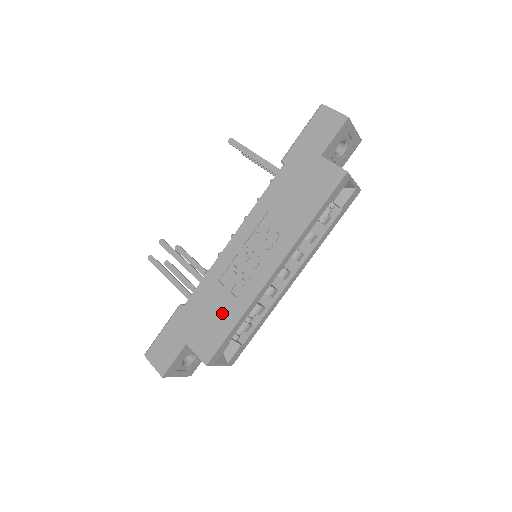
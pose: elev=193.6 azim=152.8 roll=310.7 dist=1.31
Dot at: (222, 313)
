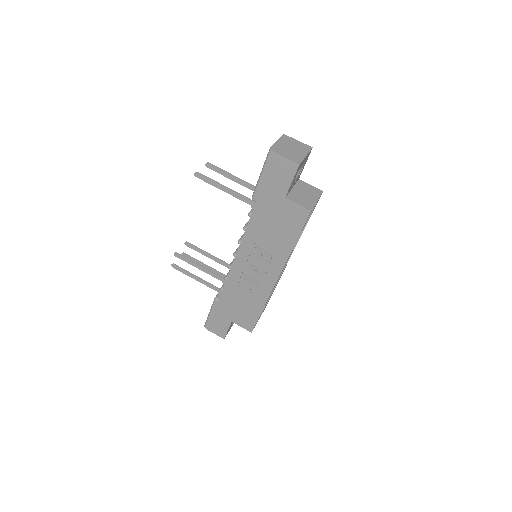
Dot at: (249, 305)
